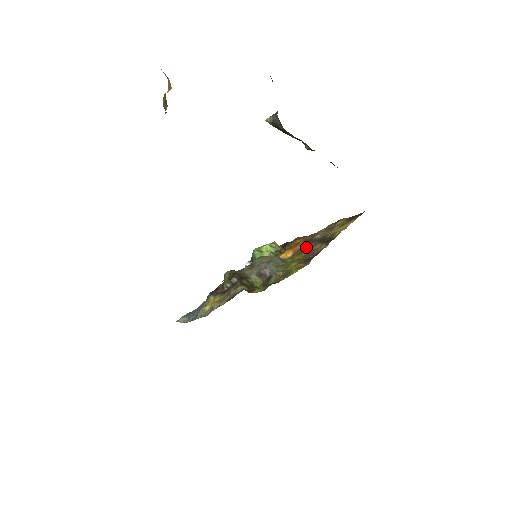
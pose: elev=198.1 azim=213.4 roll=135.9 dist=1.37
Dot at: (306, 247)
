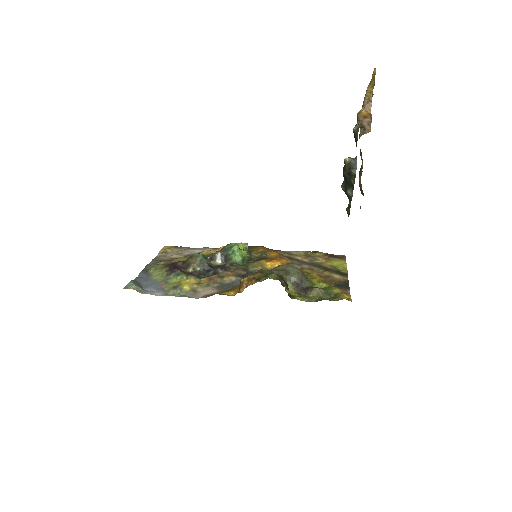
Dot at: (301, 266)
